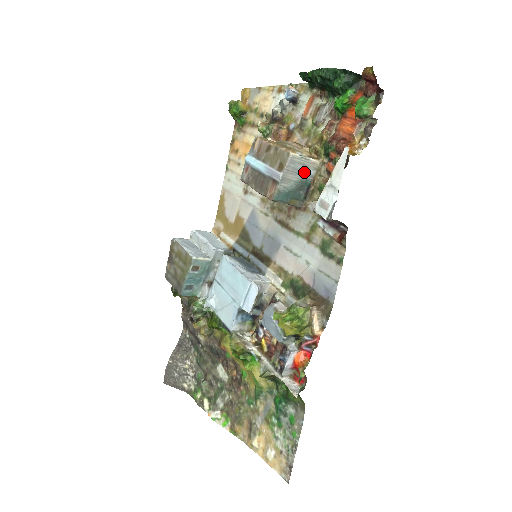
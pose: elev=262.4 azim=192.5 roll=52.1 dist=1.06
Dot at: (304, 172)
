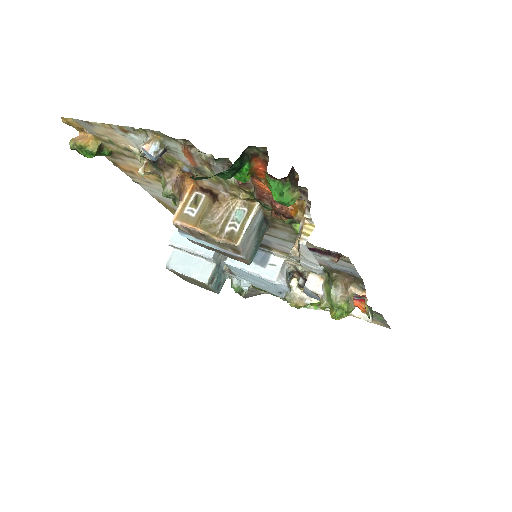
Dot at: (254, 226)
